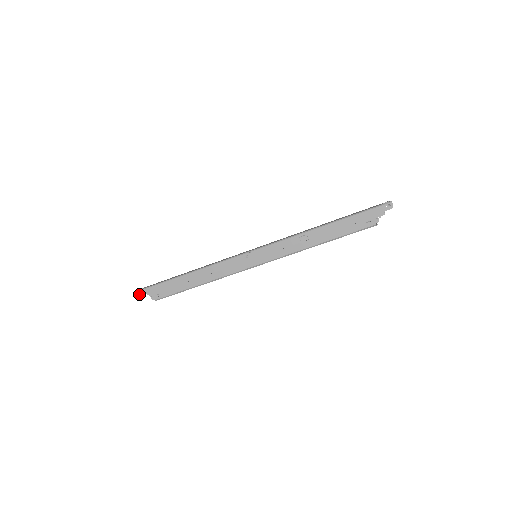
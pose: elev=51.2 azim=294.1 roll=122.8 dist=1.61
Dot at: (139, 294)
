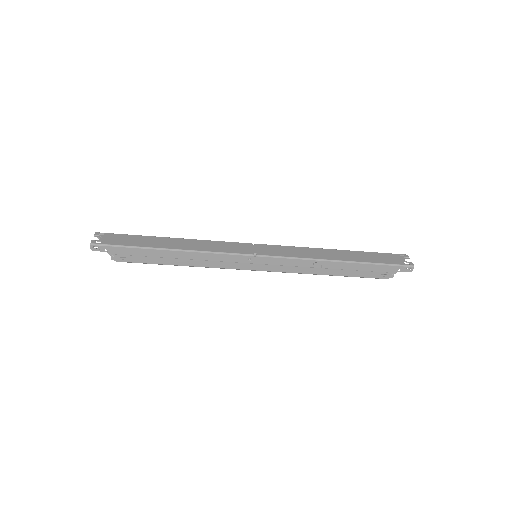
Dot at: (95, 248)
